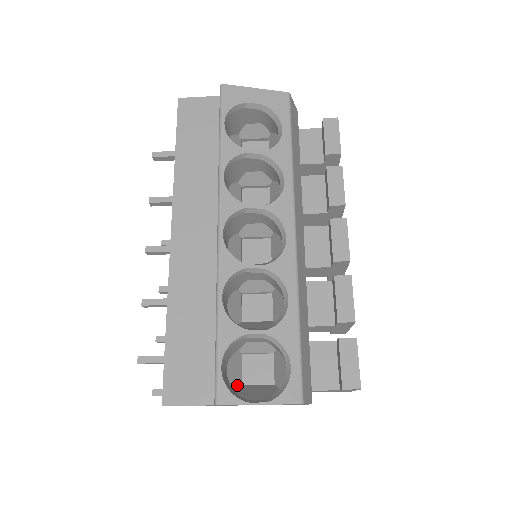
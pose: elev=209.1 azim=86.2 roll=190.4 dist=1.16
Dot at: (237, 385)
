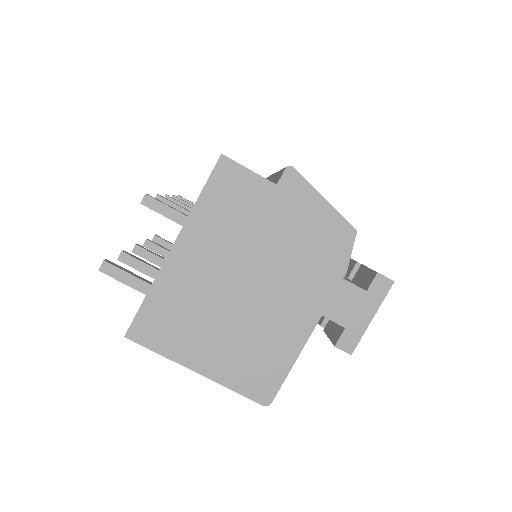
Dot at: occluded
